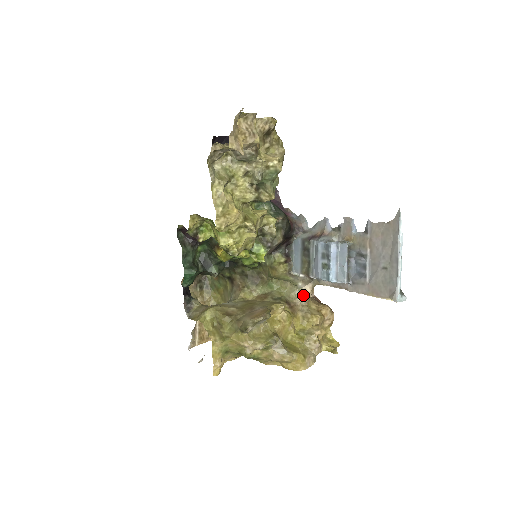
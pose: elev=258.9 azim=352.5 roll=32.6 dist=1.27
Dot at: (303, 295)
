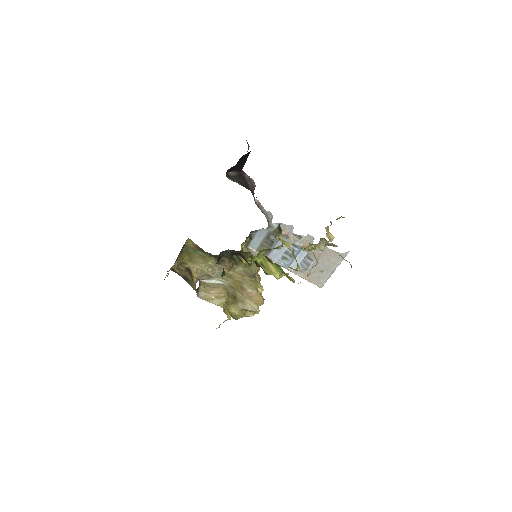
Dot at: (257, 267)
